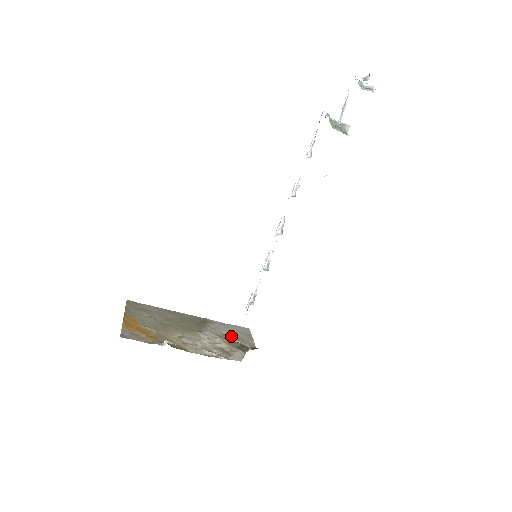
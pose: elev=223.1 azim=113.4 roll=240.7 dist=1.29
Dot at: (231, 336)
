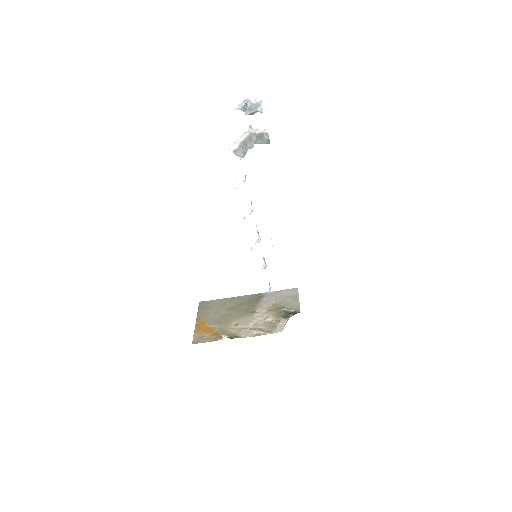
Dot at: (279, 305)
